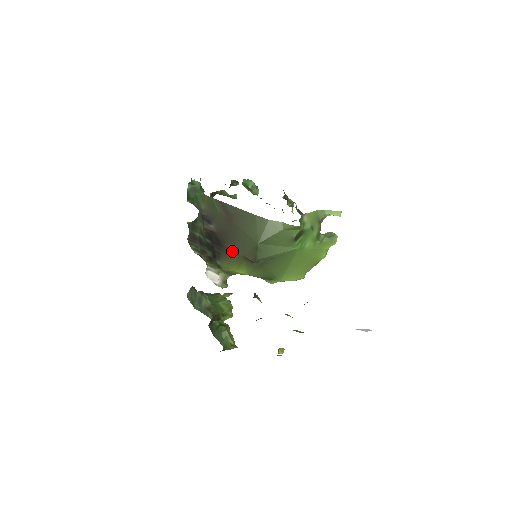
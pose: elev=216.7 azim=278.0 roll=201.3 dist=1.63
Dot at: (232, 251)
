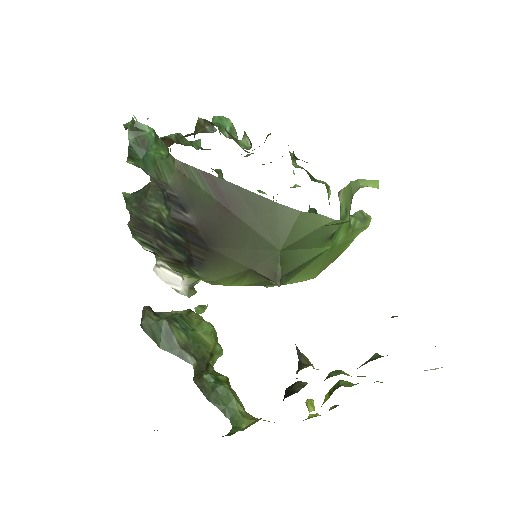
Dot at: (228, 259)
